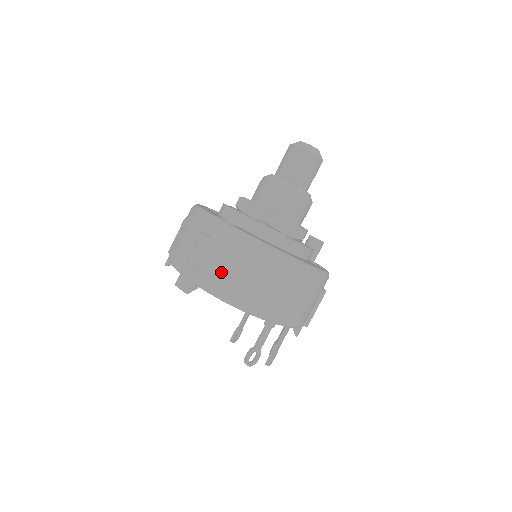
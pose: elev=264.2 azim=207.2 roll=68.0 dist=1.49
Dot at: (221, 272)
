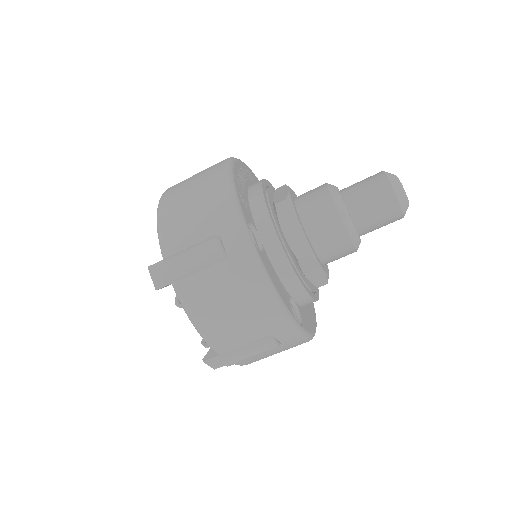
Dot at: occluded
